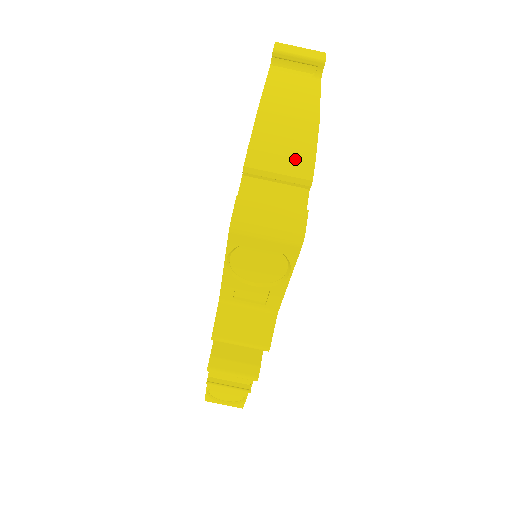
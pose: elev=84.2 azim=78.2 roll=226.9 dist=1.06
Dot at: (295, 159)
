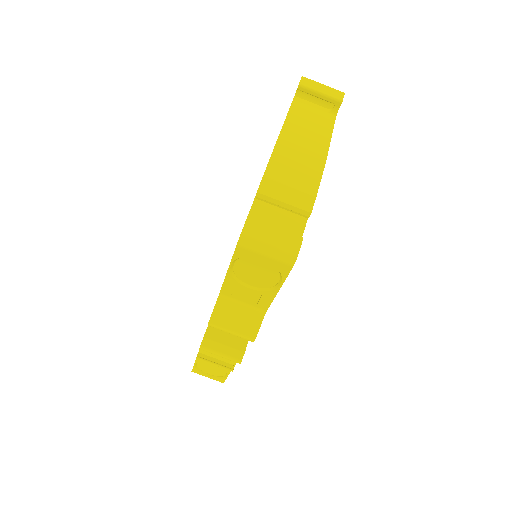
Dot at: (300, 192)
